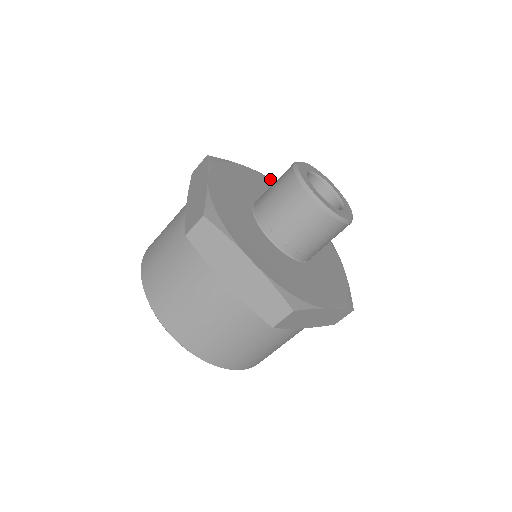
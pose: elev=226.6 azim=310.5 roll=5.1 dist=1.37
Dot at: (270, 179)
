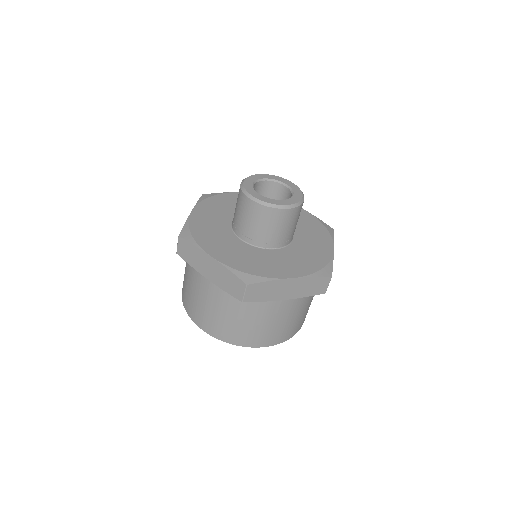
Dot at: occluded
